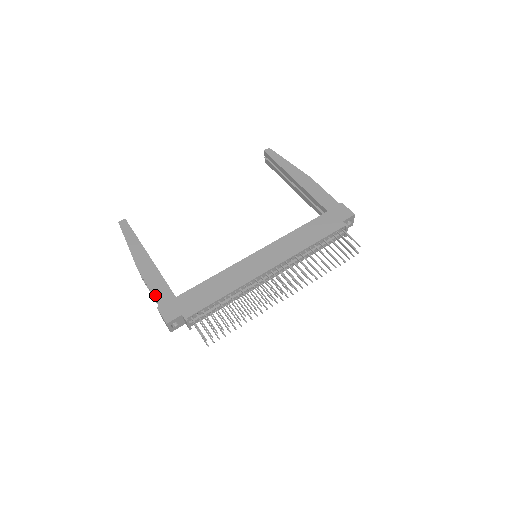
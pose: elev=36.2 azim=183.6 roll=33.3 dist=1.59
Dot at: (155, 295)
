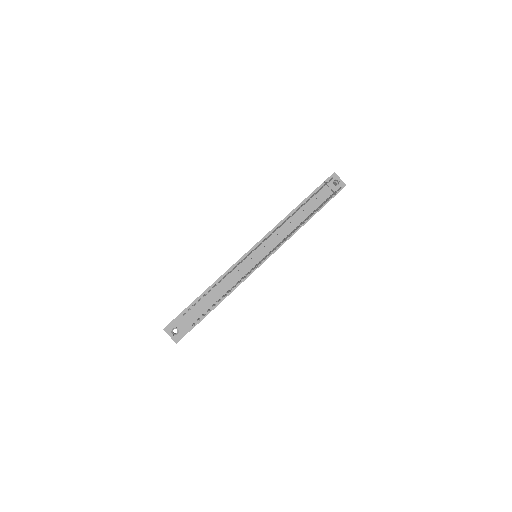
Dot at: occluded
